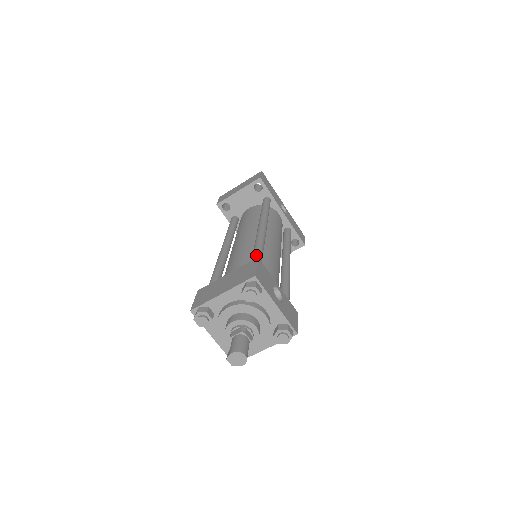
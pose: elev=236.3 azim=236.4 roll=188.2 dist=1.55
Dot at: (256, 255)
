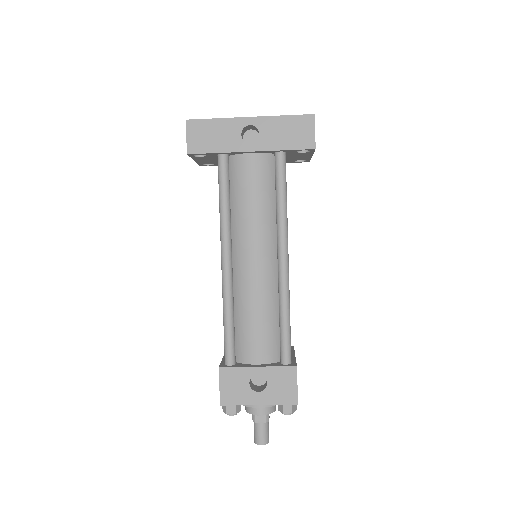
Dot at: (224, 344)
